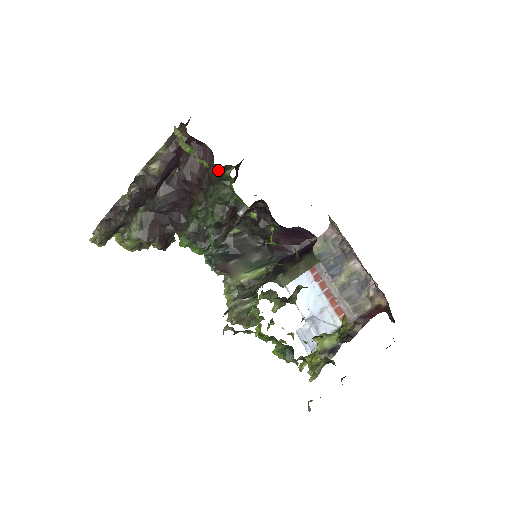
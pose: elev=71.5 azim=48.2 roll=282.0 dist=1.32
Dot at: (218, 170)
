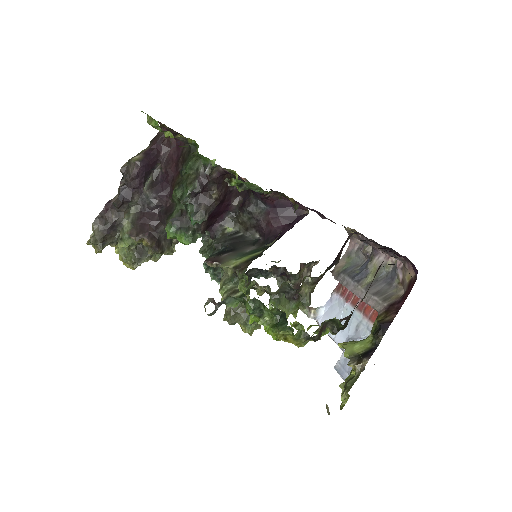
Dot at: (188, 147)
